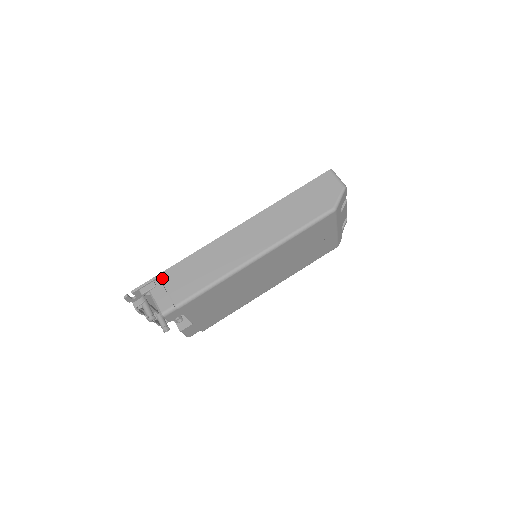
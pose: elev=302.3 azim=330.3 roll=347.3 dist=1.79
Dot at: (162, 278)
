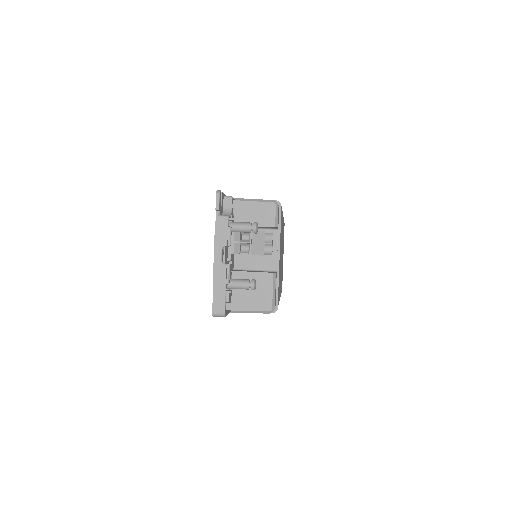
Dot at: occluded
